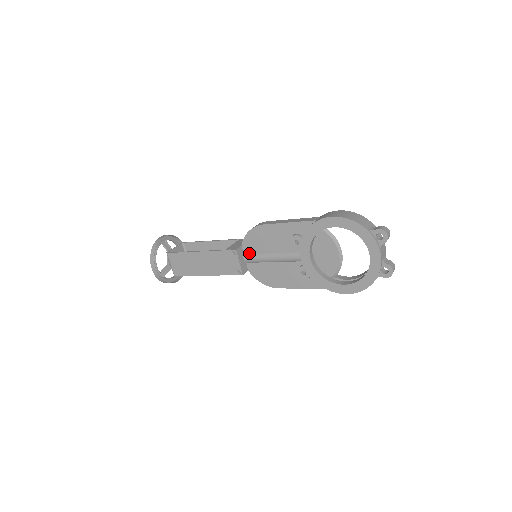
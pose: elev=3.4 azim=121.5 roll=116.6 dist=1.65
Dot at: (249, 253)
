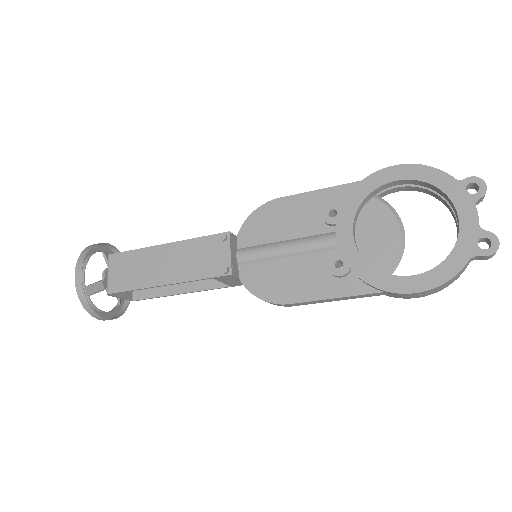
Dot at: (247, 247)
